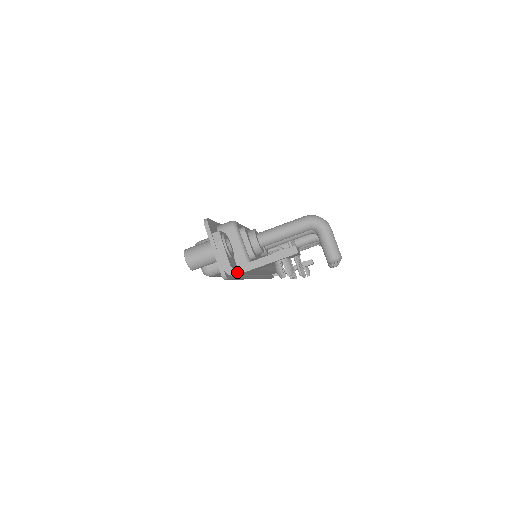
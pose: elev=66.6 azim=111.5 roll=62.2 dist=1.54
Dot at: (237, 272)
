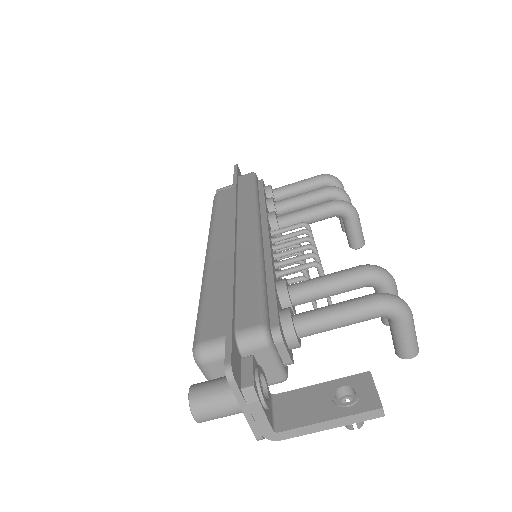
Dot at: (283, 437)
